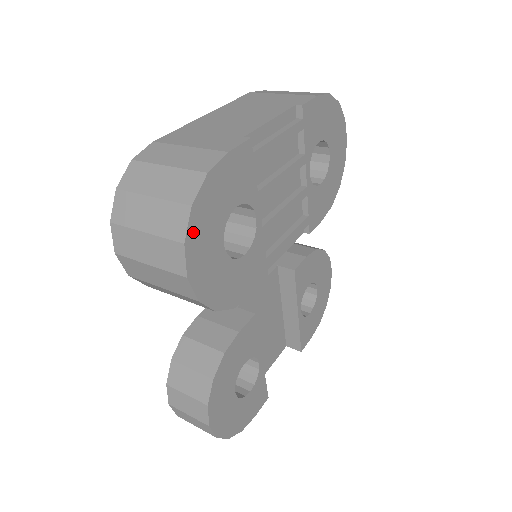
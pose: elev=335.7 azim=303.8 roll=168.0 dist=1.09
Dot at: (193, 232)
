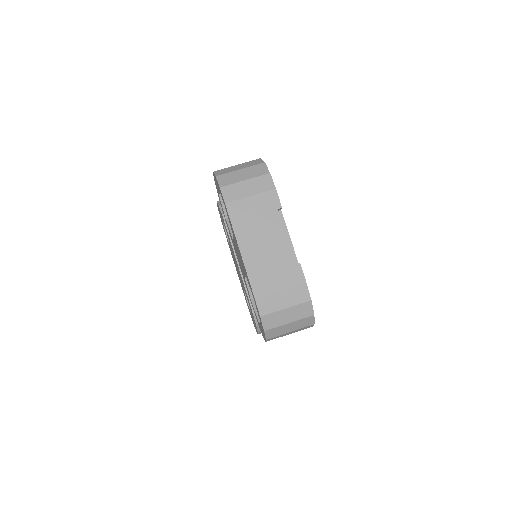
Dot at: occluded
